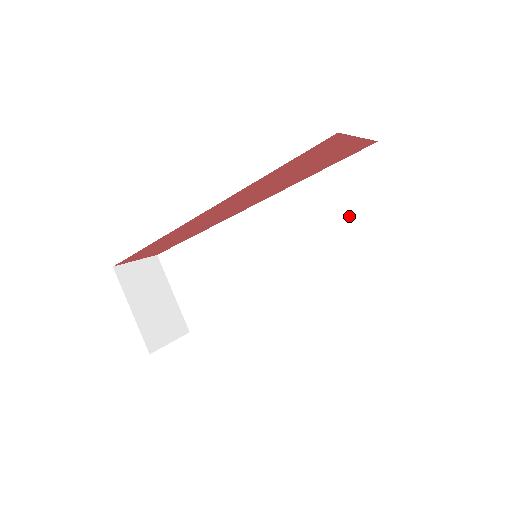
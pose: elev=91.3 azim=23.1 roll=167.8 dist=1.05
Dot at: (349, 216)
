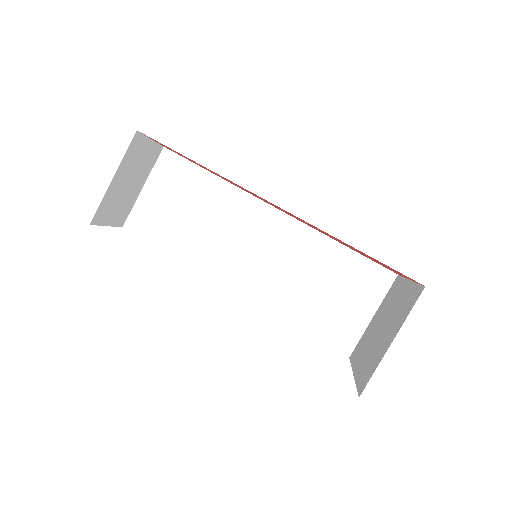
Dot at: (330, 292)
